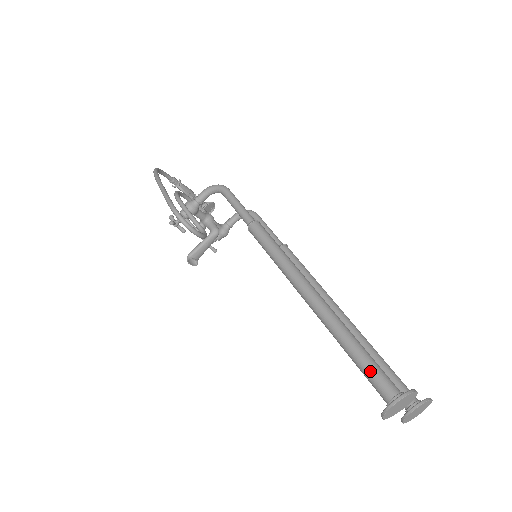
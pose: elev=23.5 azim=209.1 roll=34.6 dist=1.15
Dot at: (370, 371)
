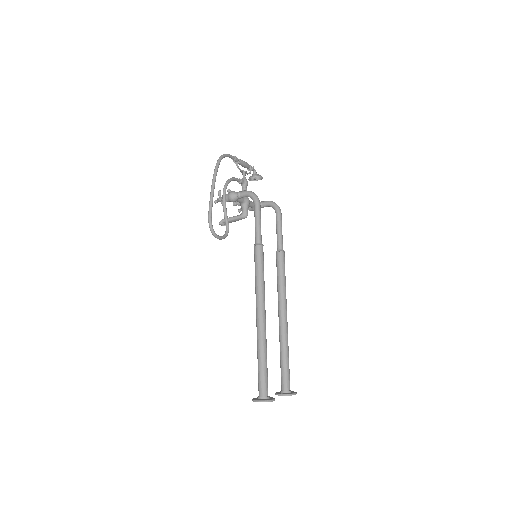
Dot at: (260, 378)
